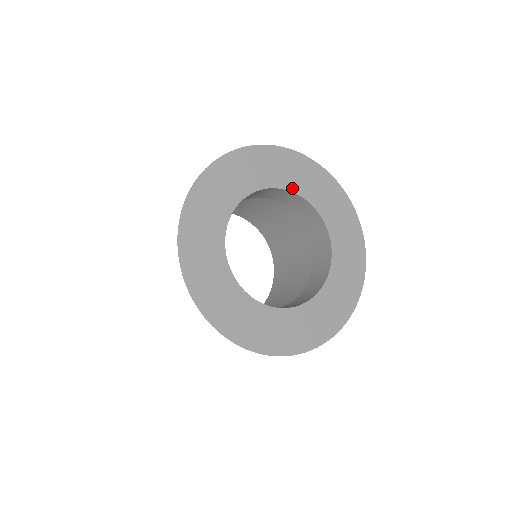
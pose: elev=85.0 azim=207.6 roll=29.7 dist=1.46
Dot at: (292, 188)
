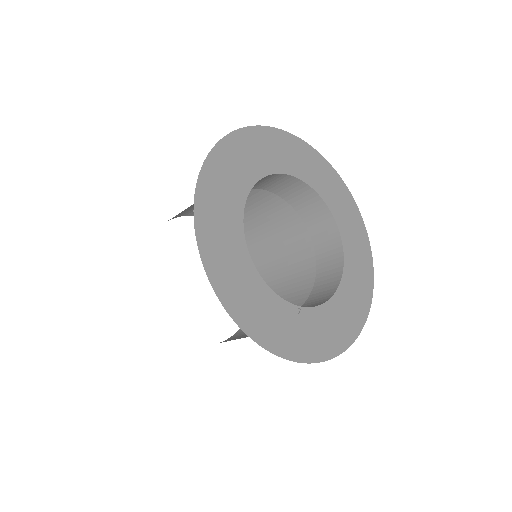
Dot at: (330, 206)
